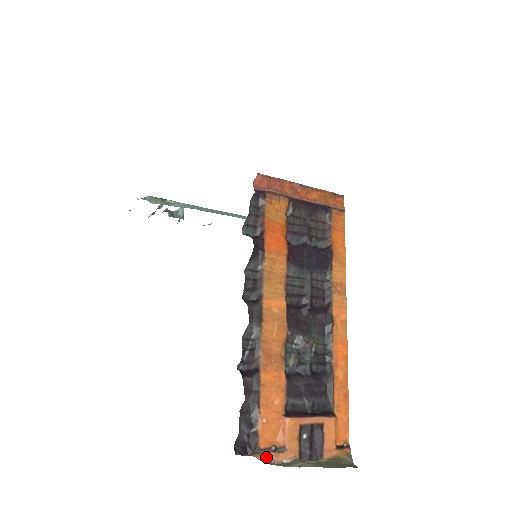
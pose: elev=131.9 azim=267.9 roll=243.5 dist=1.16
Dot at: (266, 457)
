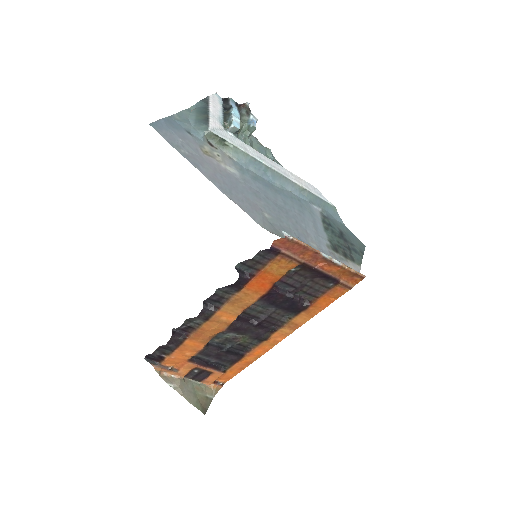
Dot at: (162, 370)
